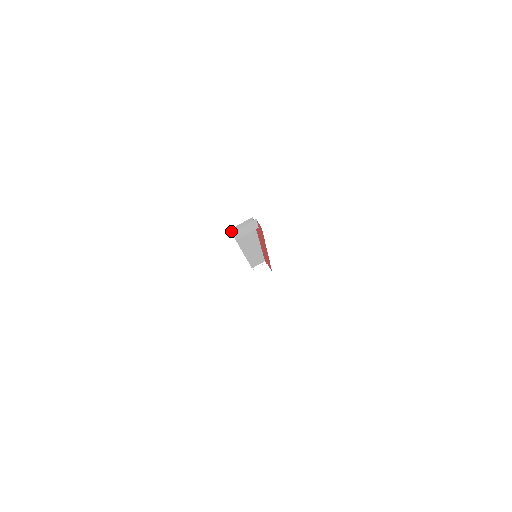
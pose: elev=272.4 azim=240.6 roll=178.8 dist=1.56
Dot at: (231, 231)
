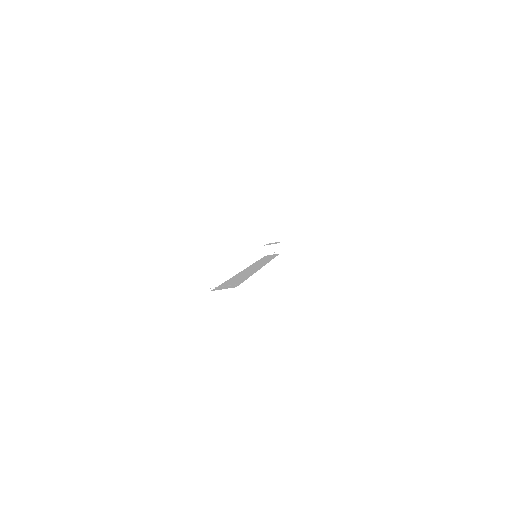
Dot at: occluded
